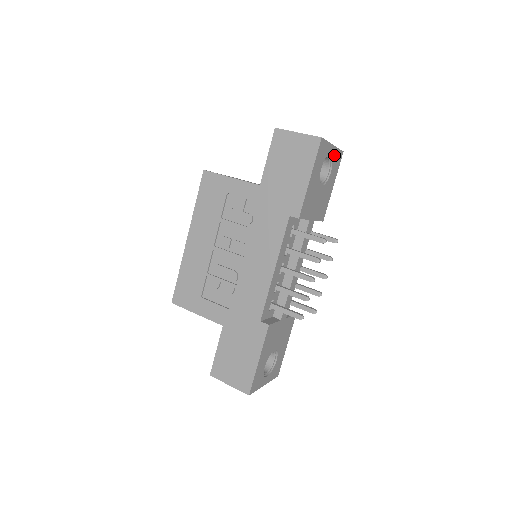
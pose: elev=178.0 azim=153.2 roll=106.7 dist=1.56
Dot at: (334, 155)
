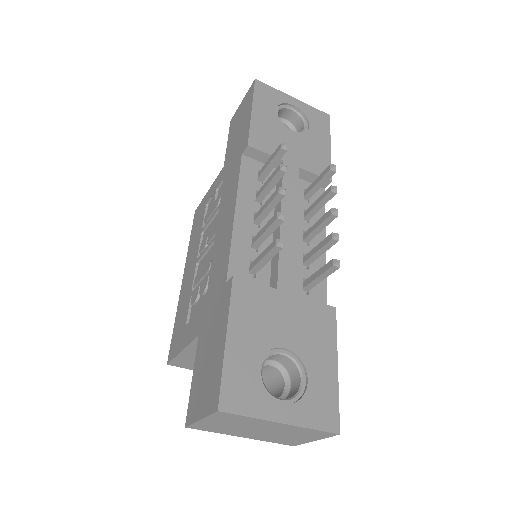
Dot at: (305, 110)
